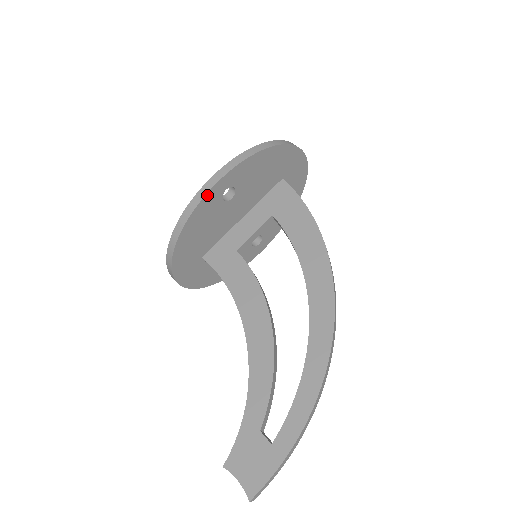
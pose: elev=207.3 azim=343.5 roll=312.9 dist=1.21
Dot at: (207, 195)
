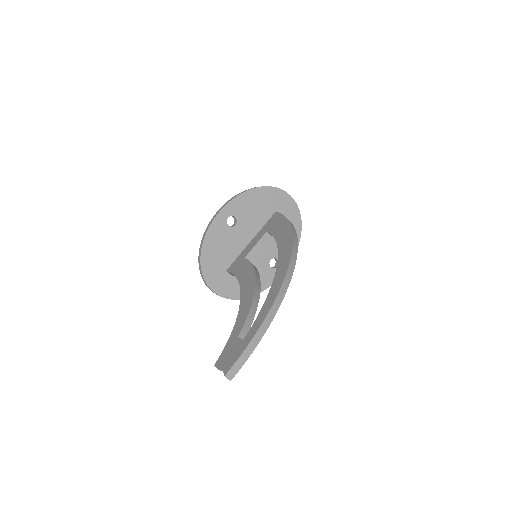
Dot at: (214, 221)
